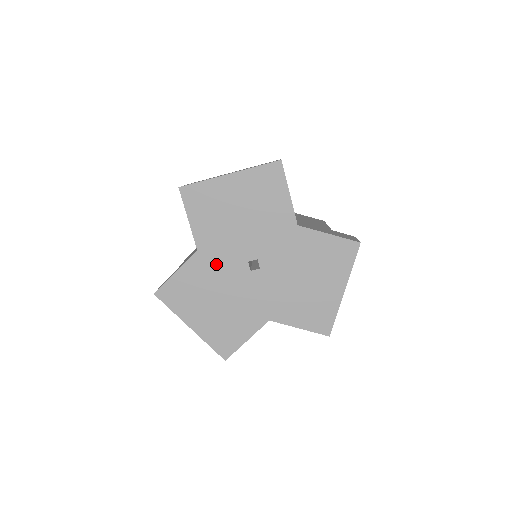
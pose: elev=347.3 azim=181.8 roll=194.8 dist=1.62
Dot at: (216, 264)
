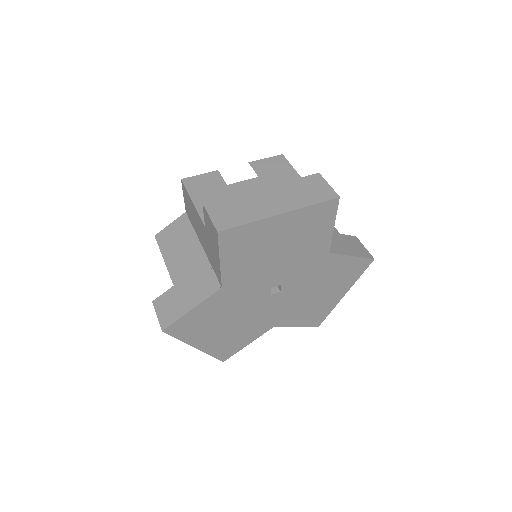
Dot at: (238, 295)
